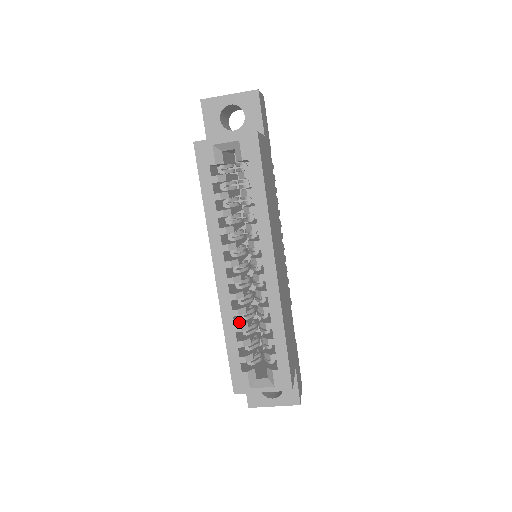
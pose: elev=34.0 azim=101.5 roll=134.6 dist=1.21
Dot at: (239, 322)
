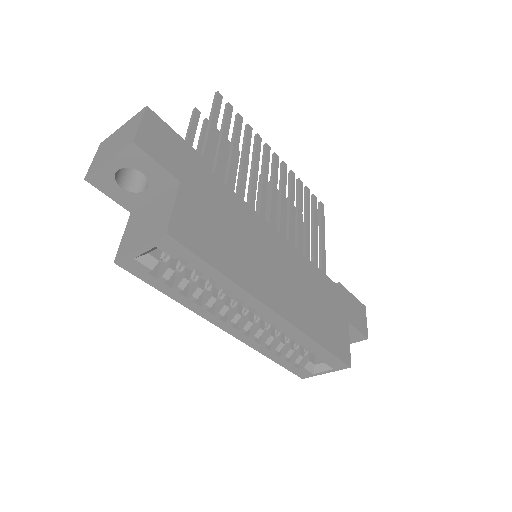
Dot at: (273, 341)
